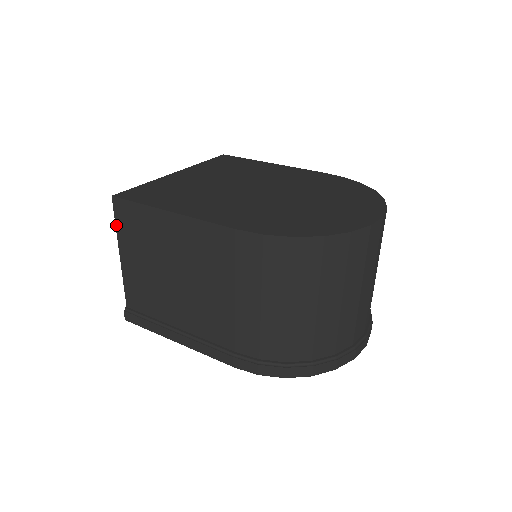
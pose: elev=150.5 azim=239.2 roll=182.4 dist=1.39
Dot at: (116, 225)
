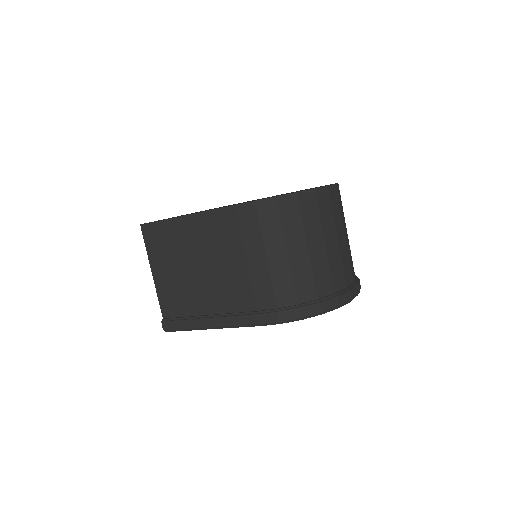
Dot at: (146, 247)
